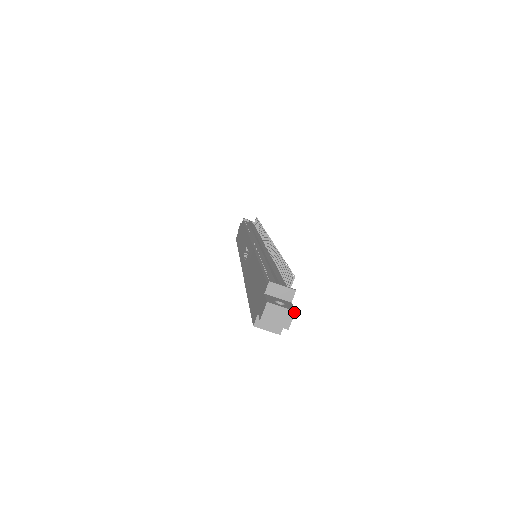
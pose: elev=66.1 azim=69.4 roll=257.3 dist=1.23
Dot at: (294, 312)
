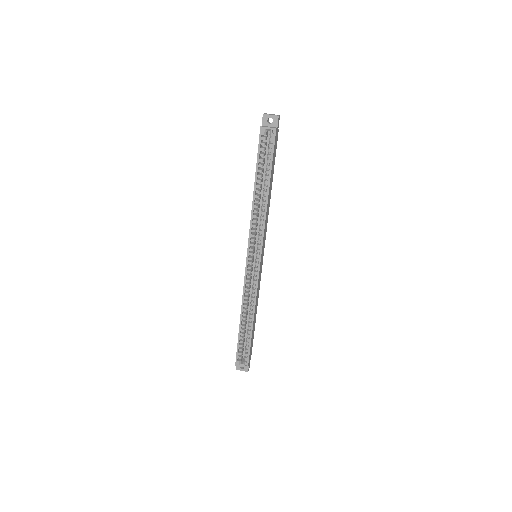
Dot at: (279, 115)
